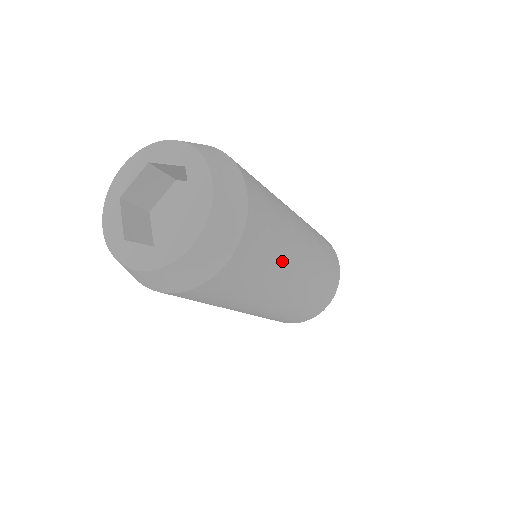
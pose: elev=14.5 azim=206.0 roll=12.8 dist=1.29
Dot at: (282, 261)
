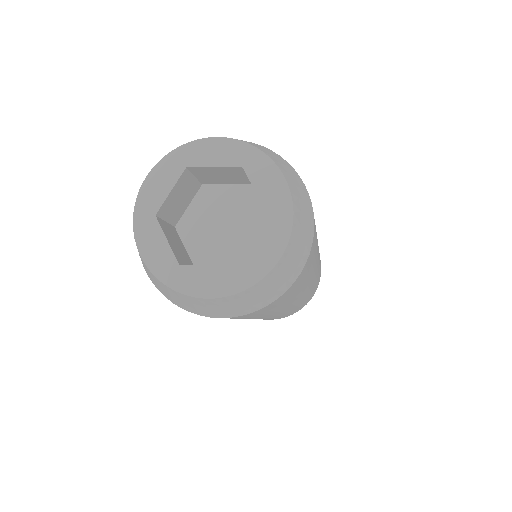
Dot at: (269, 314)
